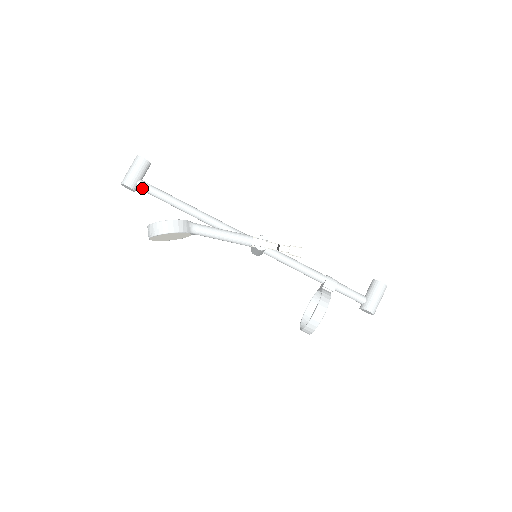
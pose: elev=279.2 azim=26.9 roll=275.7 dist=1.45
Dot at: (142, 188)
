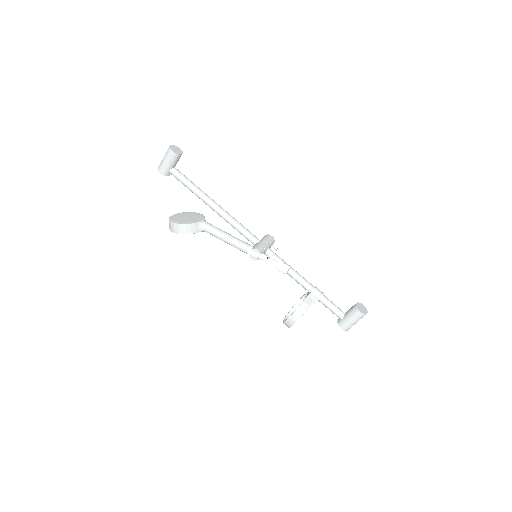
Dot at: occluded
